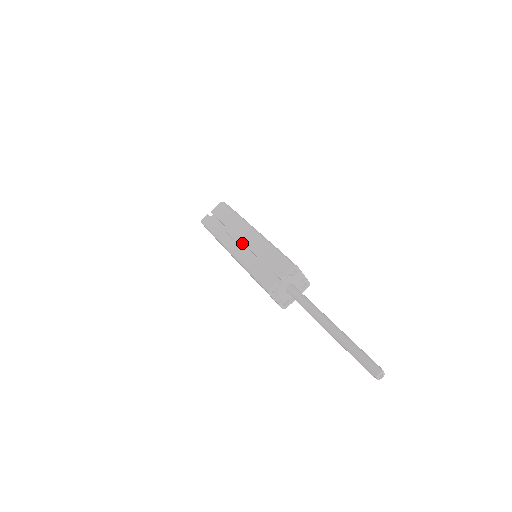
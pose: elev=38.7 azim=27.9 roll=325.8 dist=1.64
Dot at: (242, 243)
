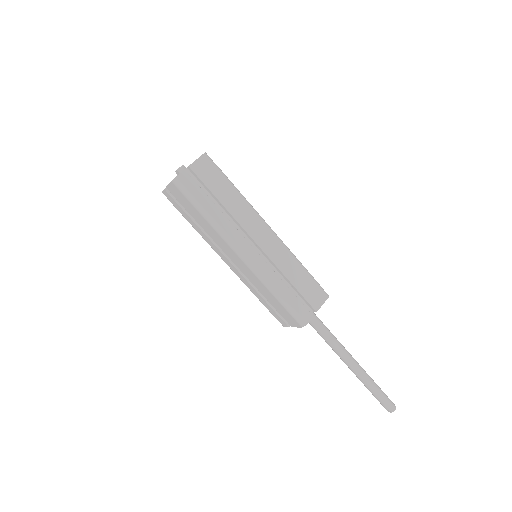
Dot at: (251, 241)
